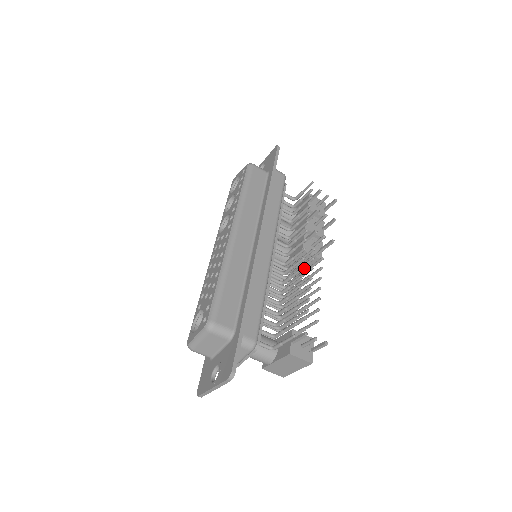
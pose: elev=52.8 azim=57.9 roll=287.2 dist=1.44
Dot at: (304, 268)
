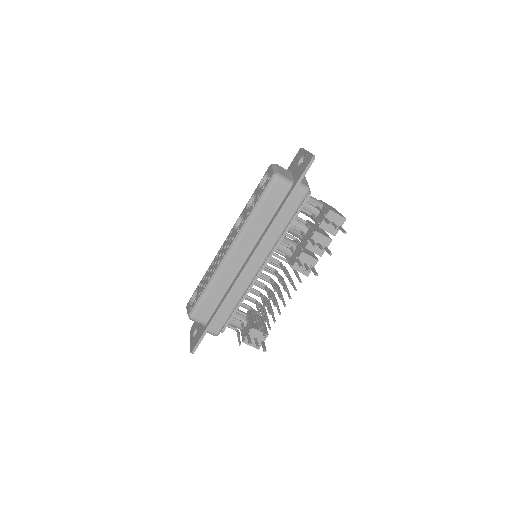
Dot at: occluded
